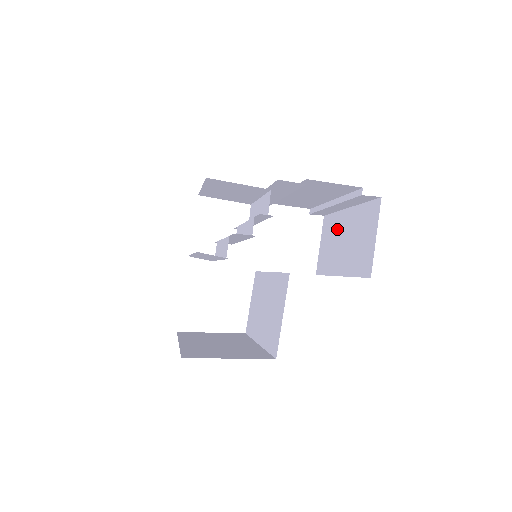
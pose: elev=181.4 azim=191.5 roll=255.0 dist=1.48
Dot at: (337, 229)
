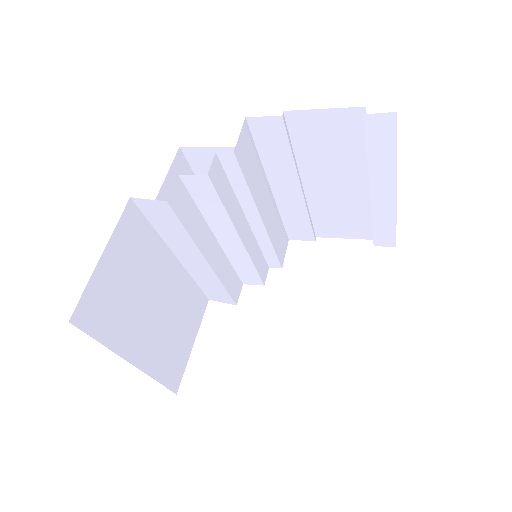
Dot at: occluded
